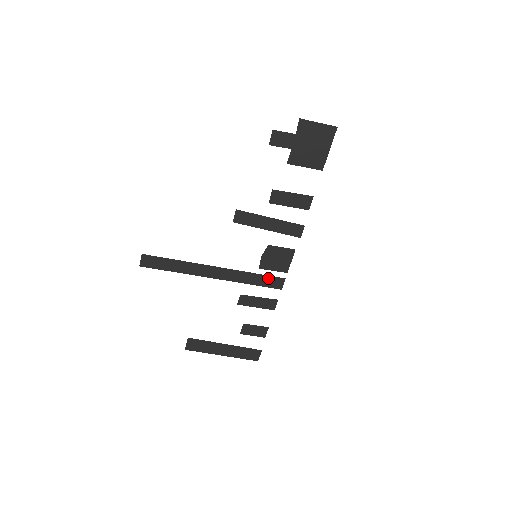
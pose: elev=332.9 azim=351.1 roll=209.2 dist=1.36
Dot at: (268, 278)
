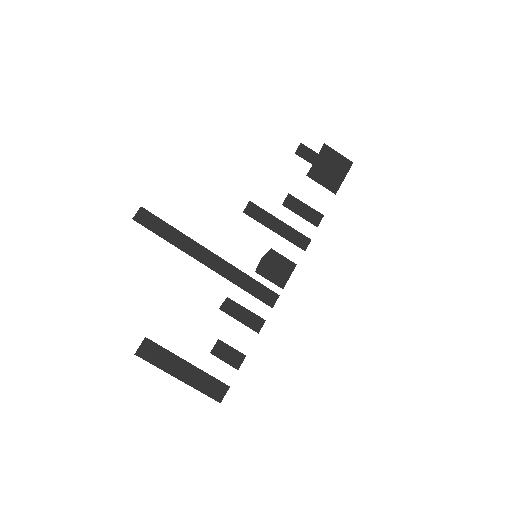
Dot at: (261, 288)
